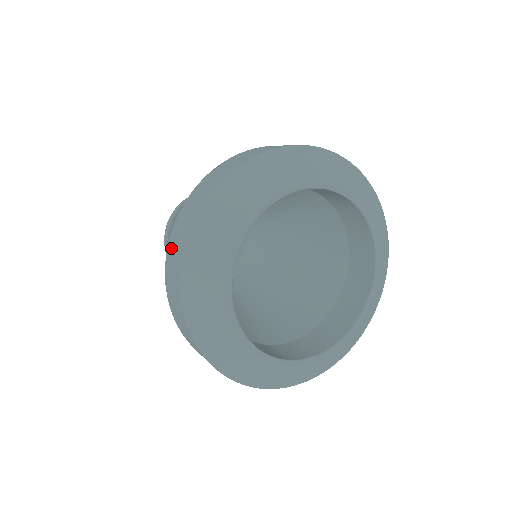
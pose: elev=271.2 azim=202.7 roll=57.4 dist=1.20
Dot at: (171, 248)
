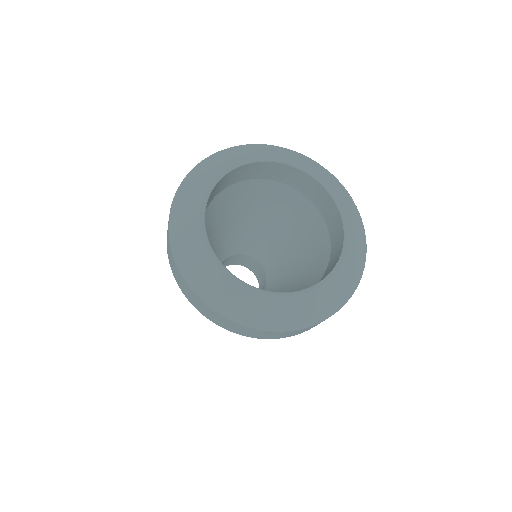
Dot at: occluded
